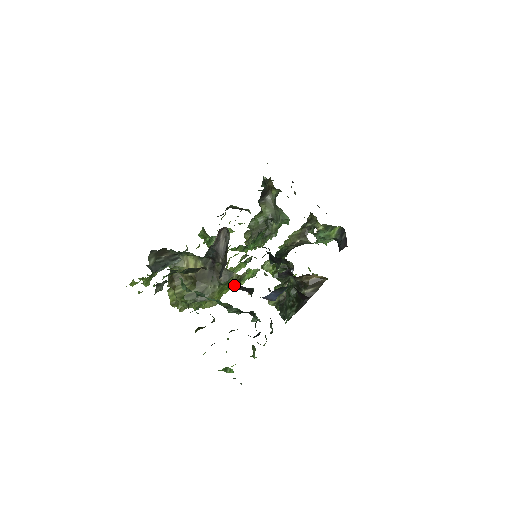
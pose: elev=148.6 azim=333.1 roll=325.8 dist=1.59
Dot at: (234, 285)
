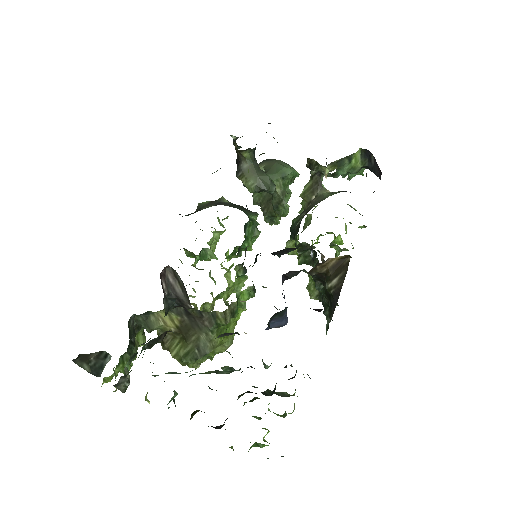
Dot at: occluded
